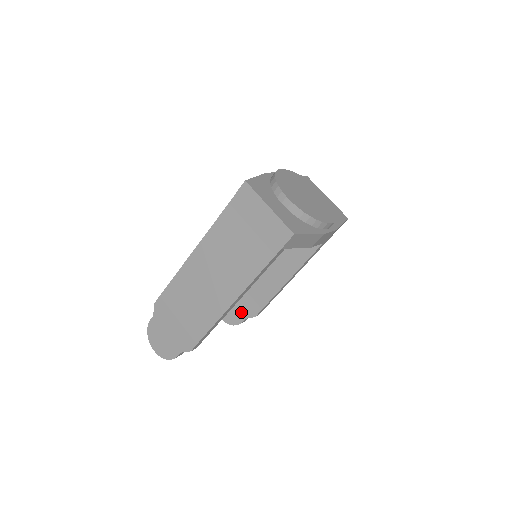
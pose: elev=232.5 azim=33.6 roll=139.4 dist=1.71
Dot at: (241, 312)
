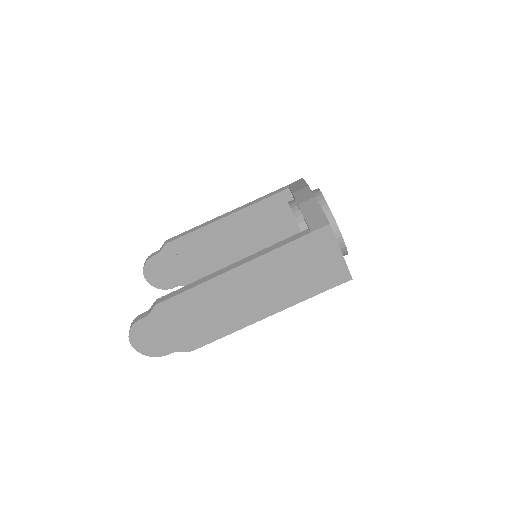
Dot at: (177, 279)
